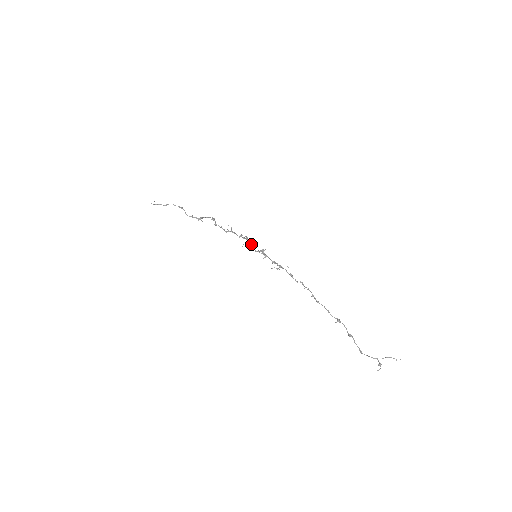
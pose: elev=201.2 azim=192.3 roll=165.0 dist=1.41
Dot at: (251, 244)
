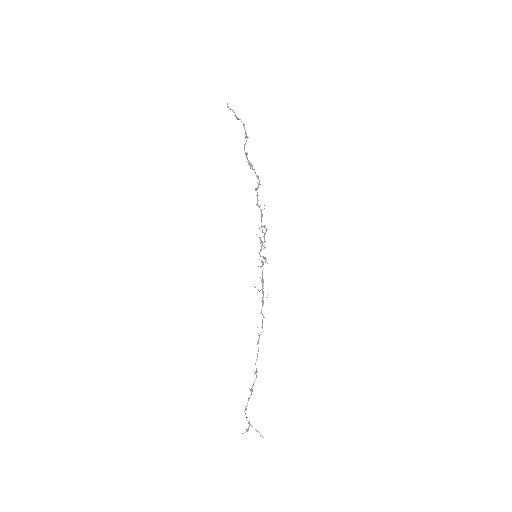
Dot at: occluded
